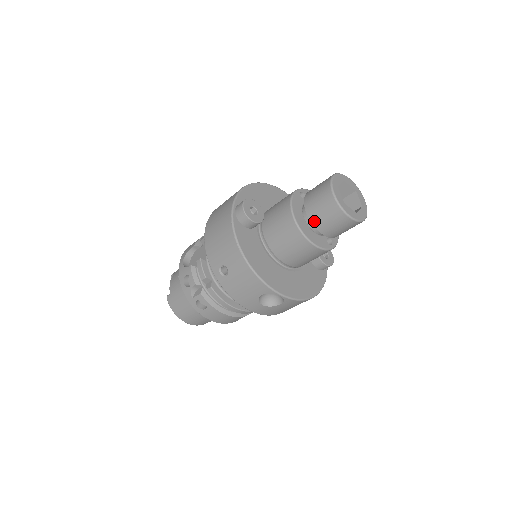
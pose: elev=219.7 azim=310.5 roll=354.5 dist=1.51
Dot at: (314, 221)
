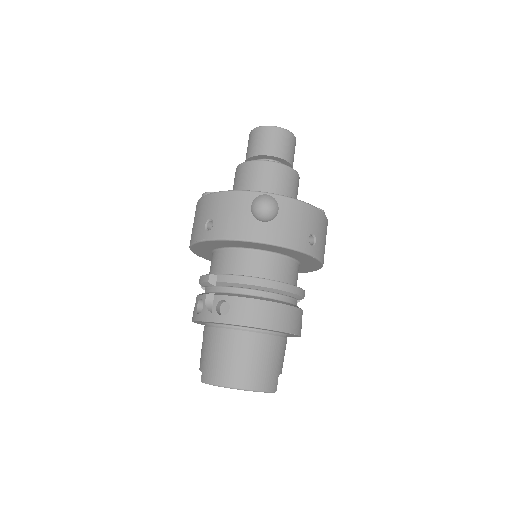
Dot at: (255, 153)
